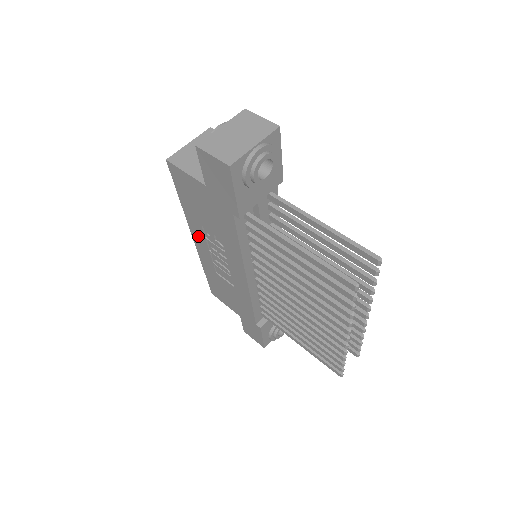
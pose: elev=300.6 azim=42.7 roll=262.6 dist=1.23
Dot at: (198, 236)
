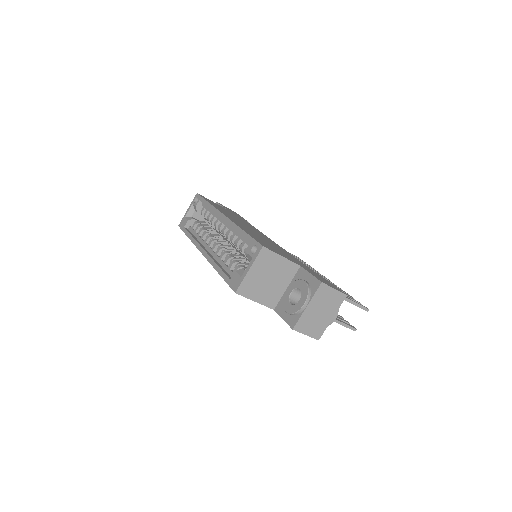
Dot at: occluded
